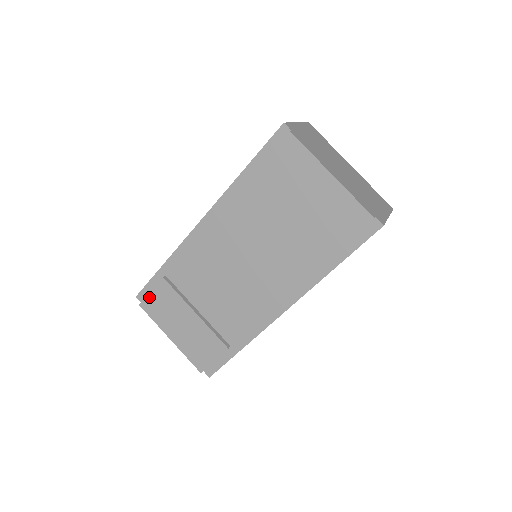
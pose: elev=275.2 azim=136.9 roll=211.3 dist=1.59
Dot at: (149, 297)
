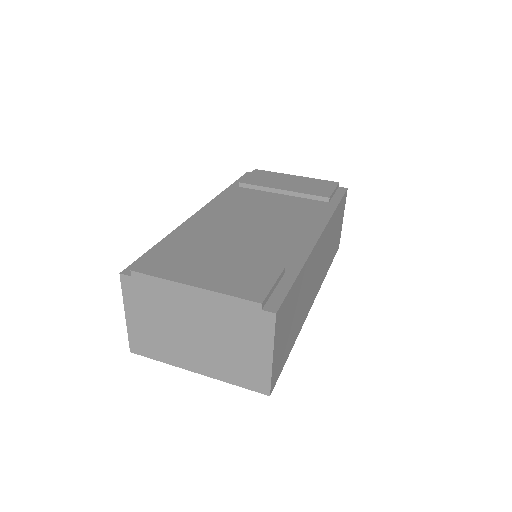
Dot at: (148, 259)
